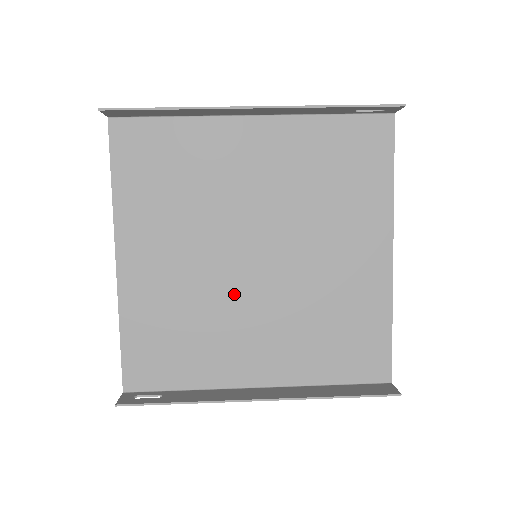
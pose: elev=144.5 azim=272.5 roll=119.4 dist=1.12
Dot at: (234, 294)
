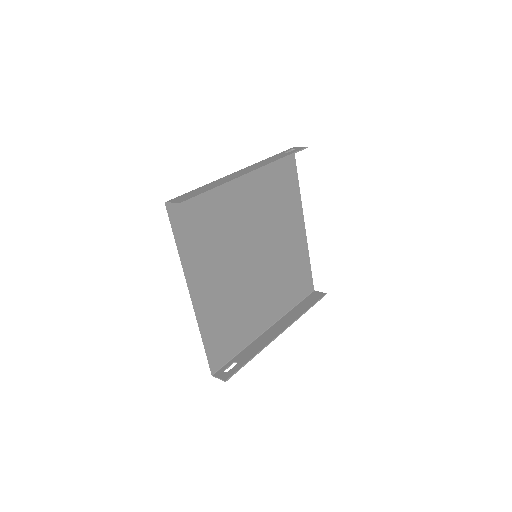
Dot at: (250, 283)
